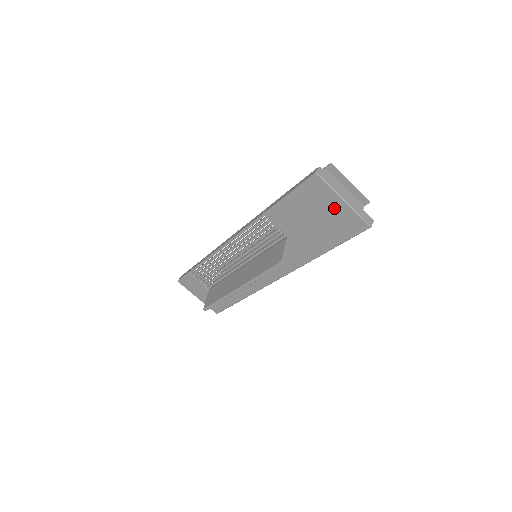
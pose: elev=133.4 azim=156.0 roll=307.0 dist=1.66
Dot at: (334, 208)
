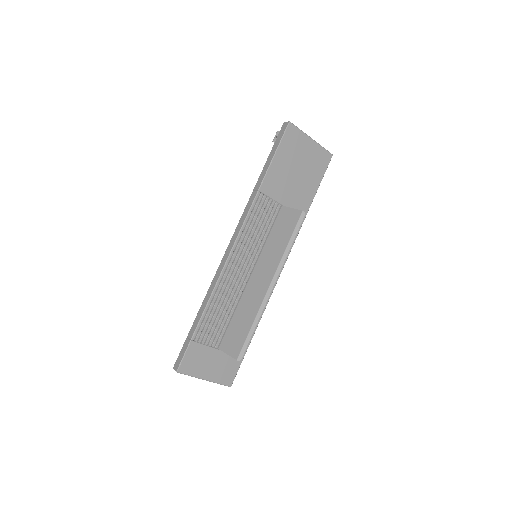
Dot at: (308, 150)
